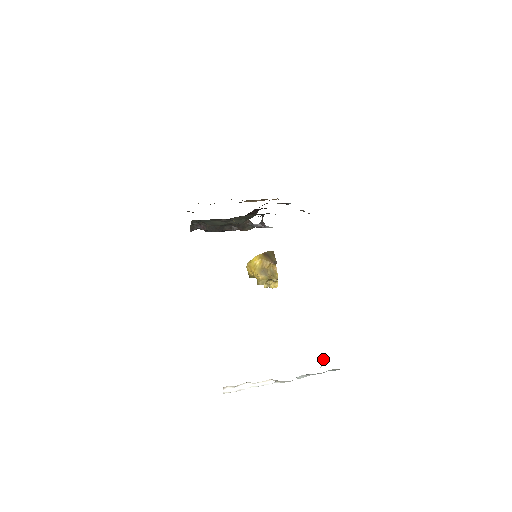
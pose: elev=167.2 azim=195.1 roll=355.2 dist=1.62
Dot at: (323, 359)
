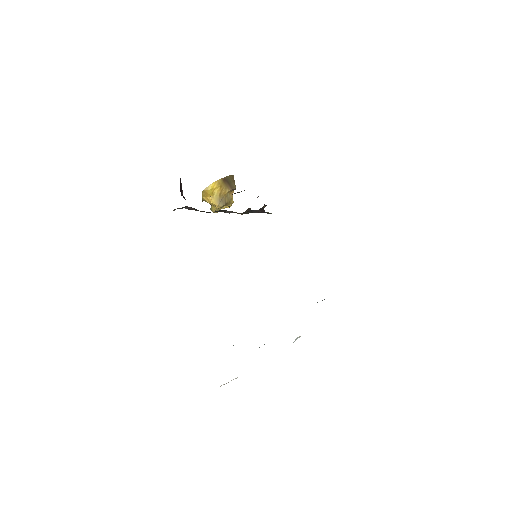
Dot at: (297, 338)
